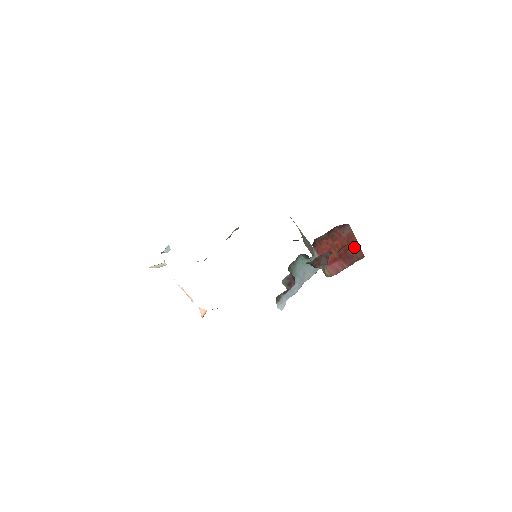
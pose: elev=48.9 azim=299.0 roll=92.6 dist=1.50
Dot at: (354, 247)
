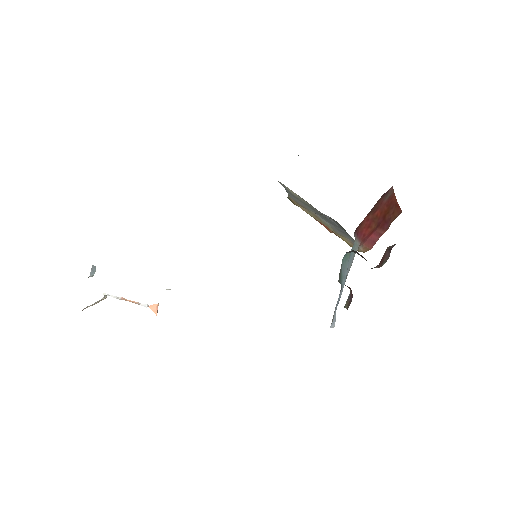
Dot at: (392, 207)
